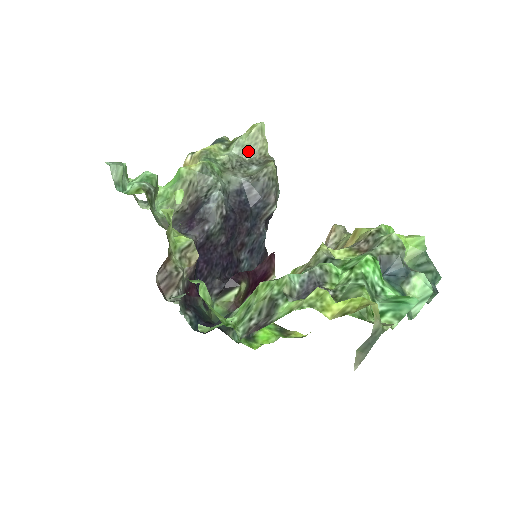
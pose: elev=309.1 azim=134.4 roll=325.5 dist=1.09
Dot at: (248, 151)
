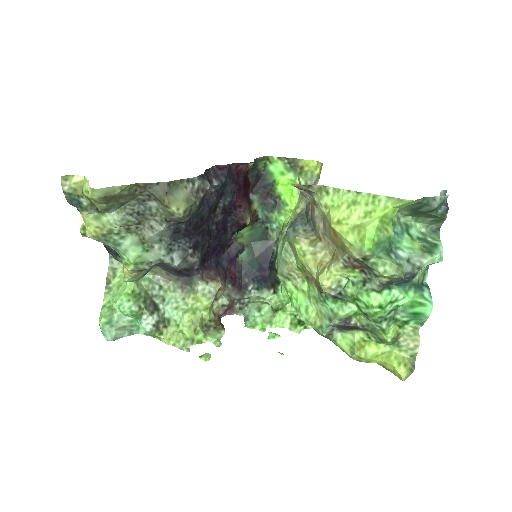
Dot at: (122, 201)
